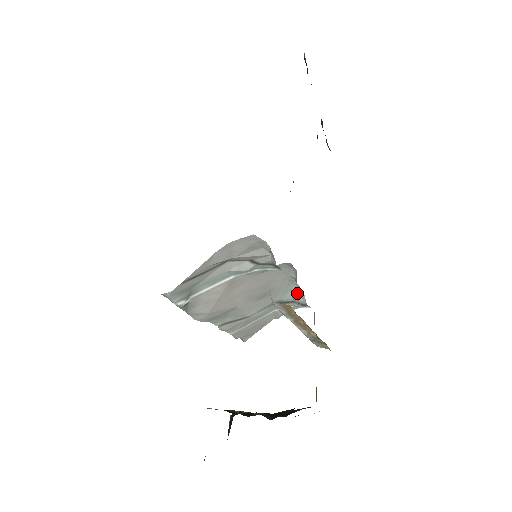
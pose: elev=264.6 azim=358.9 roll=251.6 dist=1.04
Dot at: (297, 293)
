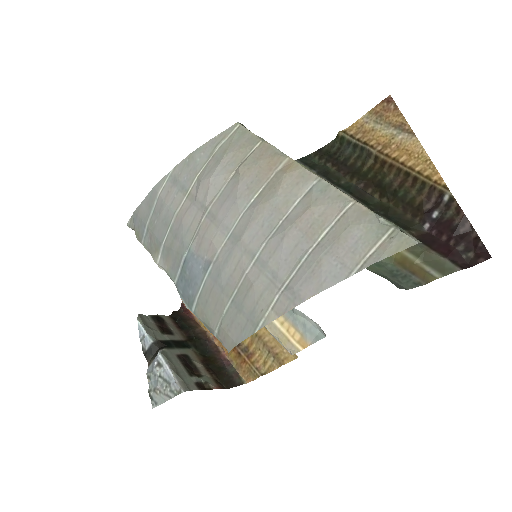
Dot at: occluded
